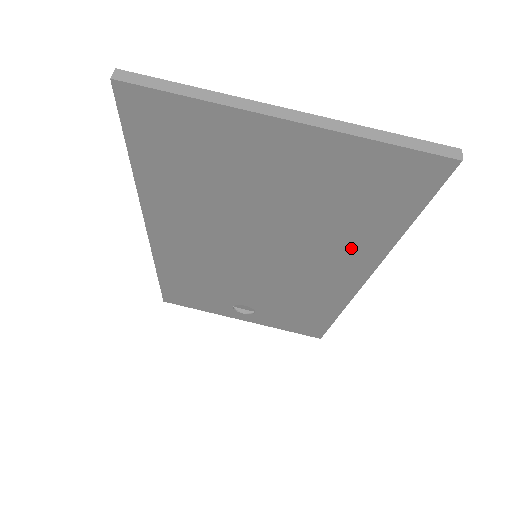
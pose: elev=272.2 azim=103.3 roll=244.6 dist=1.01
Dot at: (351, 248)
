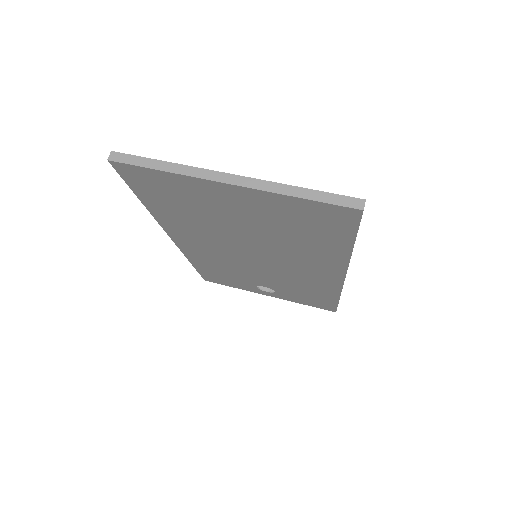
Dot at: (320, 256)
